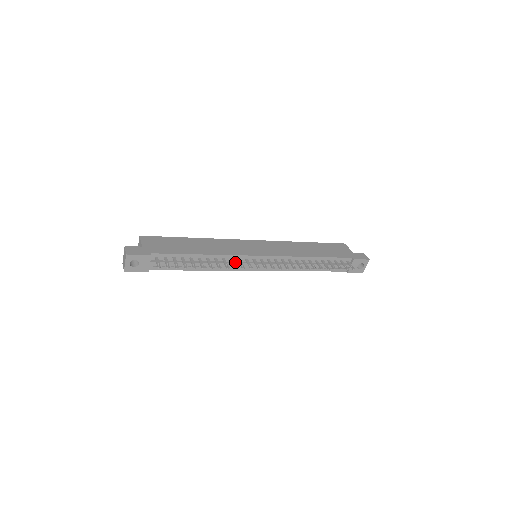
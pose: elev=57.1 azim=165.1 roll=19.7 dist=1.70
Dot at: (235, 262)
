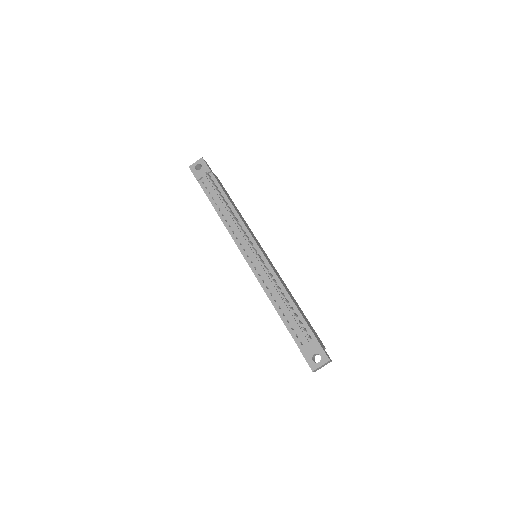
Dot at: (241, 231)
